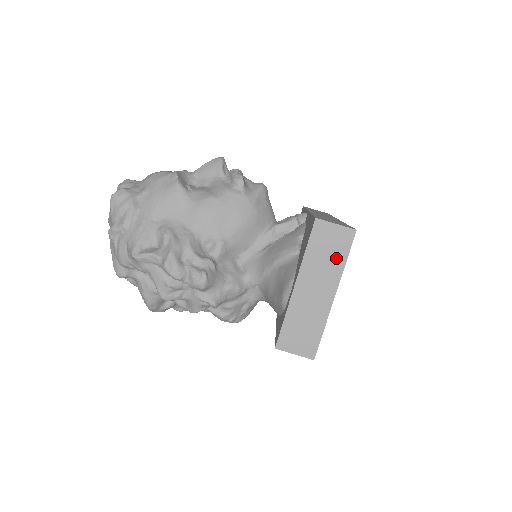
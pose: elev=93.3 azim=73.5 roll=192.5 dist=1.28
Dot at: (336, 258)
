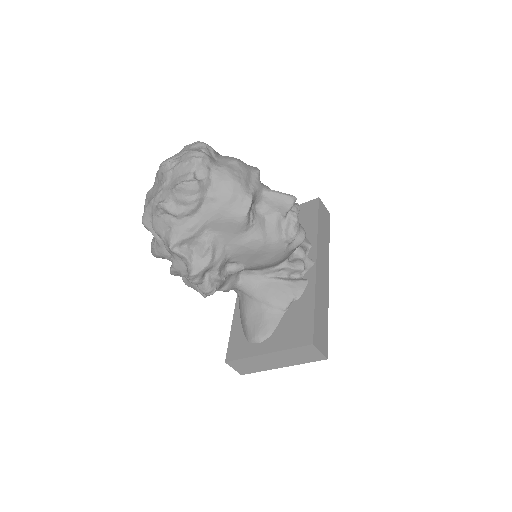
Dot at: (302, 360)
